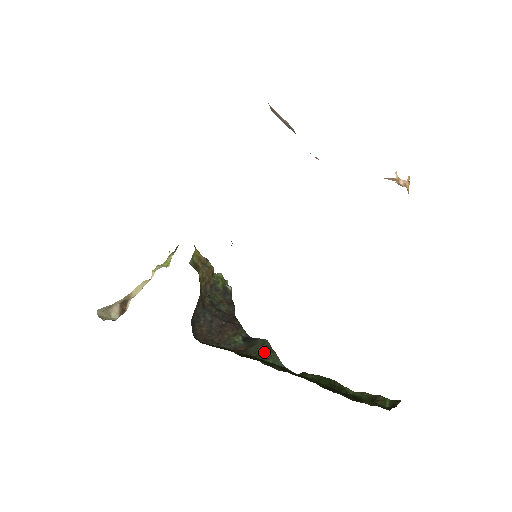
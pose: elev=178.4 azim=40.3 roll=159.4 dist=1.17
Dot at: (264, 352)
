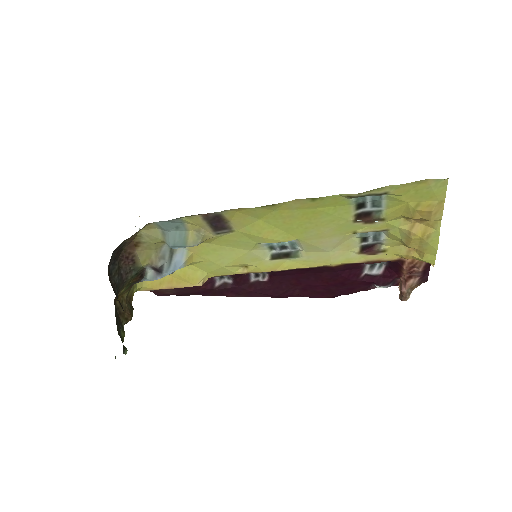
Dot at: occluded
